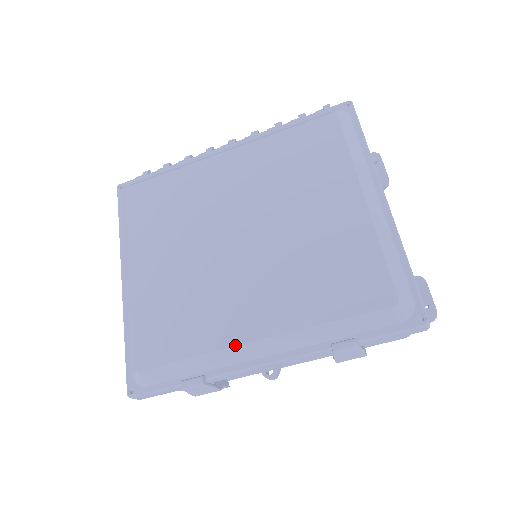
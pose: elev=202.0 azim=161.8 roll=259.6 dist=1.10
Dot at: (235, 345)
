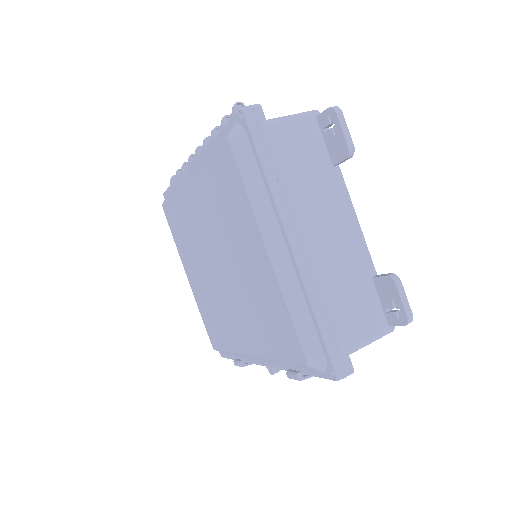
Dot at: (241, 353)
